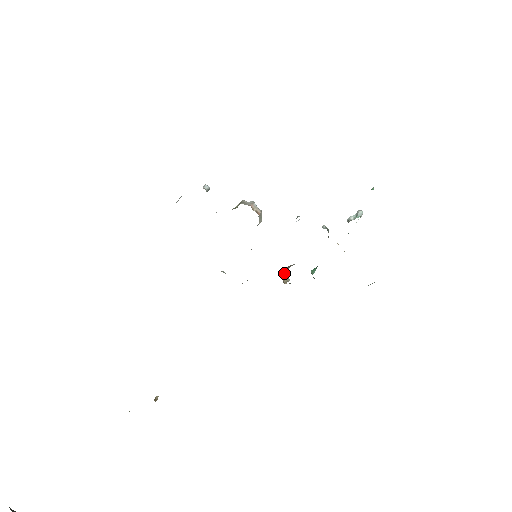
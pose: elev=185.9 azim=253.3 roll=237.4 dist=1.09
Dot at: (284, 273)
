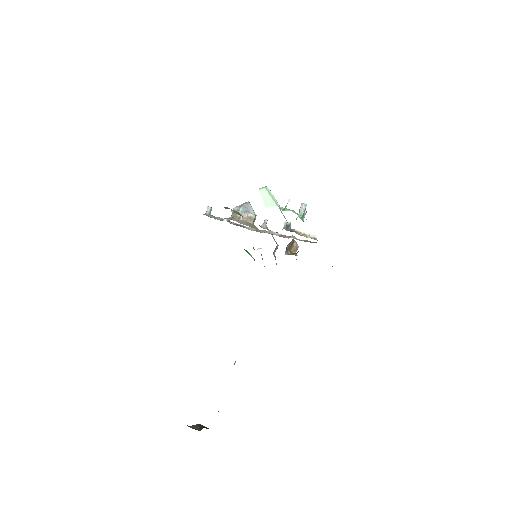
Dot at: (289, 248)
